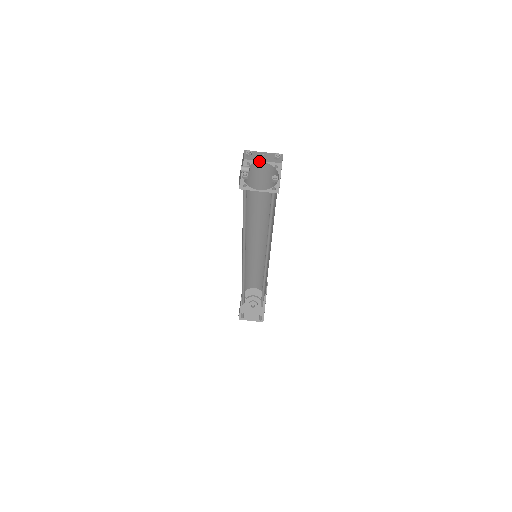
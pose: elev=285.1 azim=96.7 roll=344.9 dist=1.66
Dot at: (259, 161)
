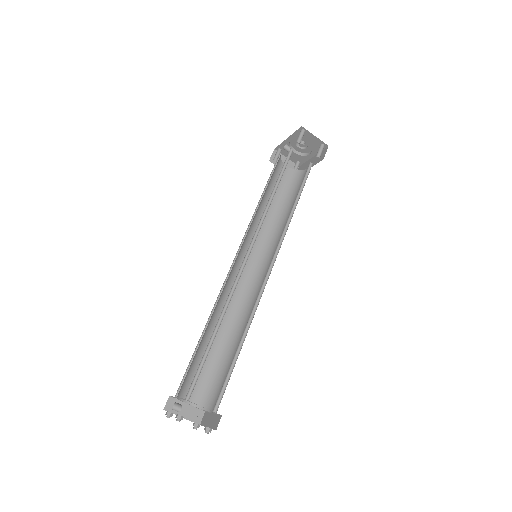
Dot at: occluded
